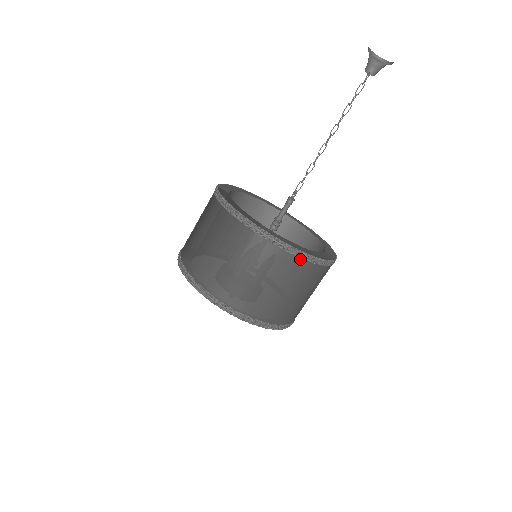
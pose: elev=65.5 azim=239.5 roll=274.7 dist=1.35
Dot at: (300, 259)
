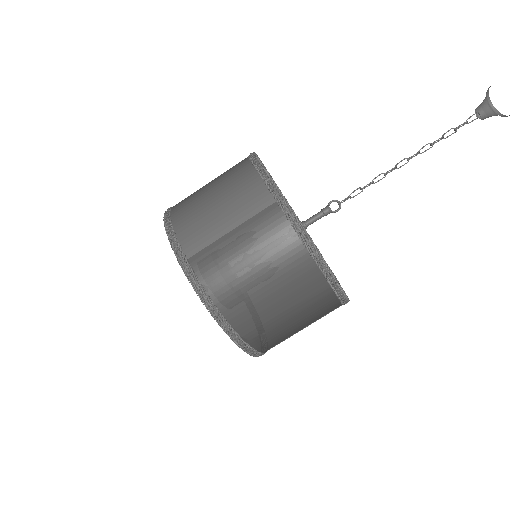
Dot at: occluded
